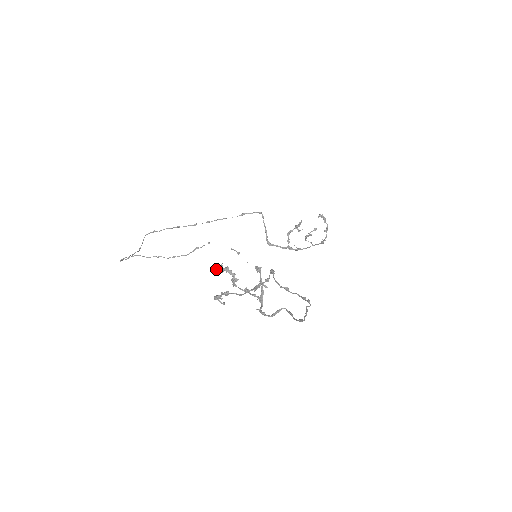
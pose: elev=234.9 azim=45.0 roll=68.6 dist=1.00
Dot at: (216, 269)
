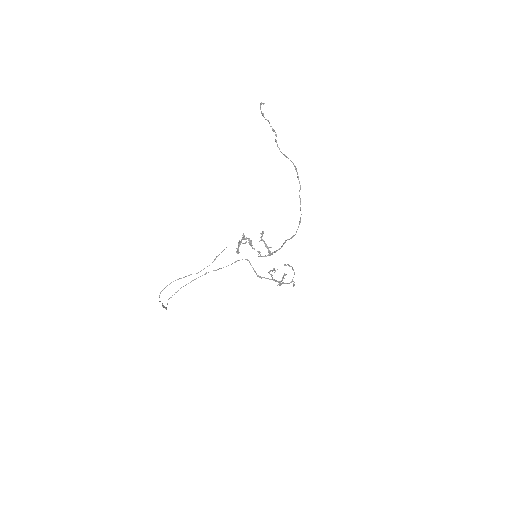
Dot at: occluded
